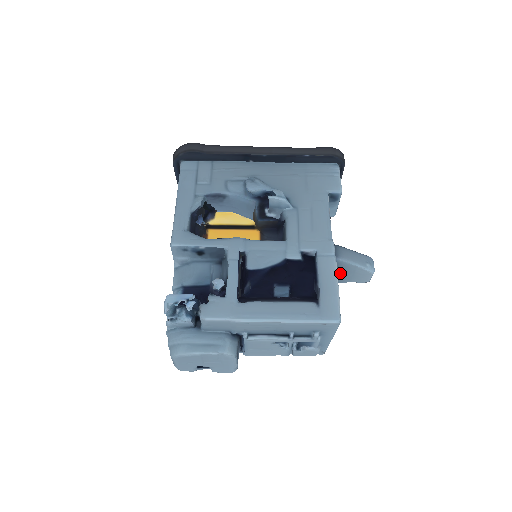
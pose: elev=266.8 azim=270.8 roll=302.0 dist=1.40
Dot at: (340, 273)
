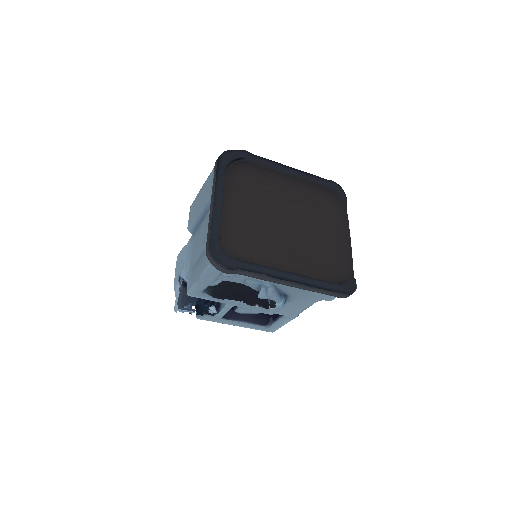
Dot at: occluded
